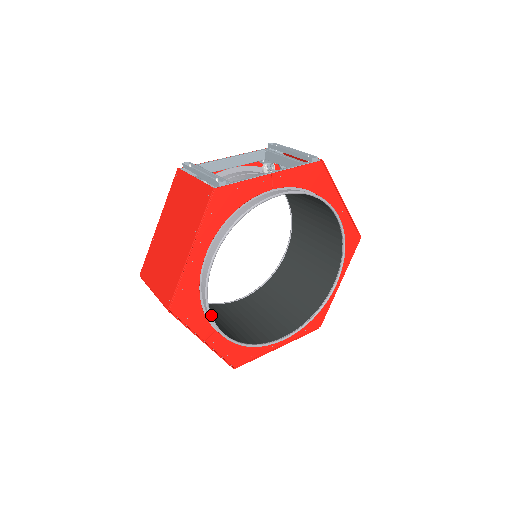
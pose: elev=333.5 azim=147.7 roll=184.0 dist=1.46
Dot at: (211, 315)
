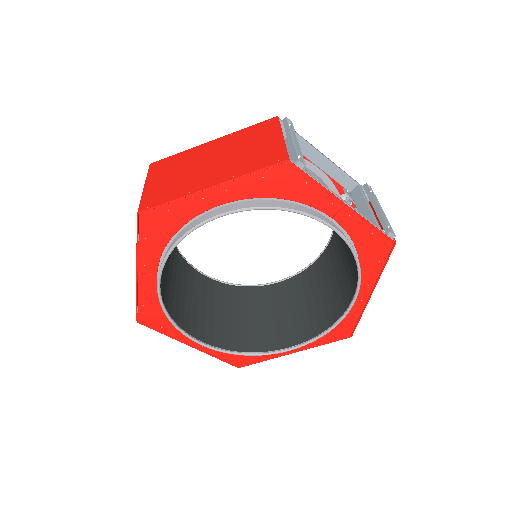
Dot at: (167, 258)
